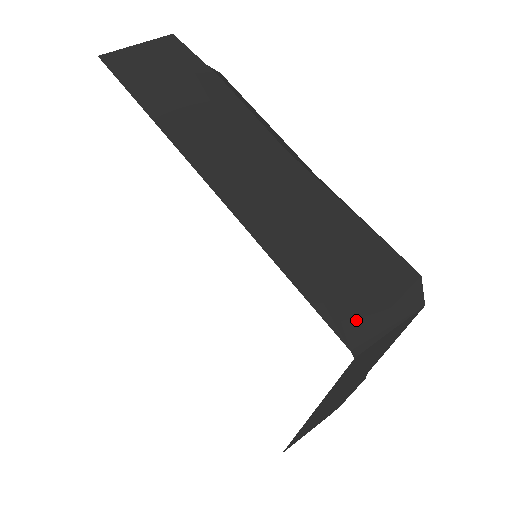
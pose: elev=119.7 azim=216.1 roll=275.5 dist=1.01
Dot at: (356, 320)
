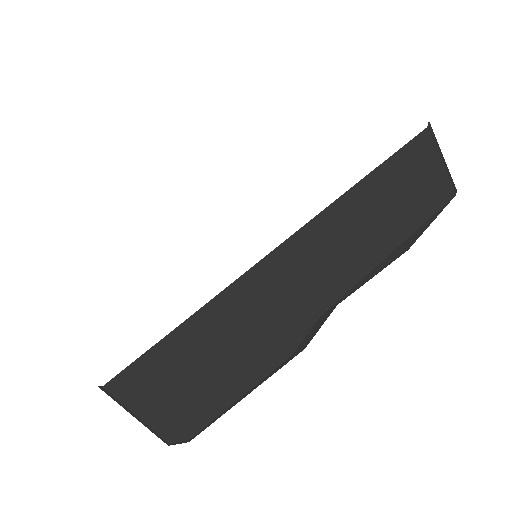
Dot at: occluded
